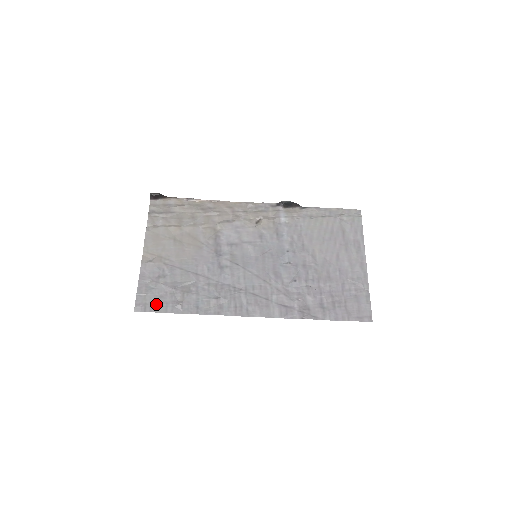
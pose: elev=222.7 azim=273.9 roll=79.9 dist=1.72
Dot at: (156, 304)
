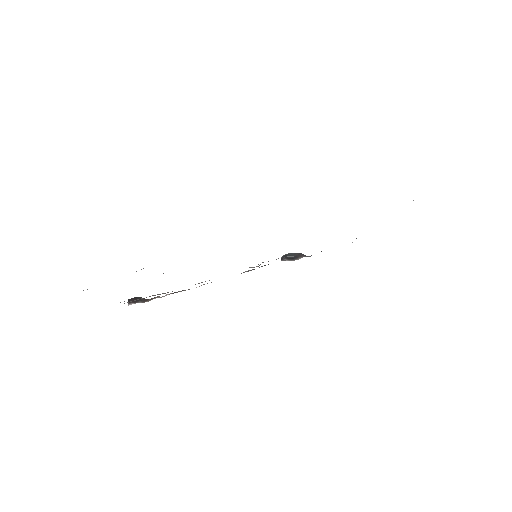
Dot at: occluded
